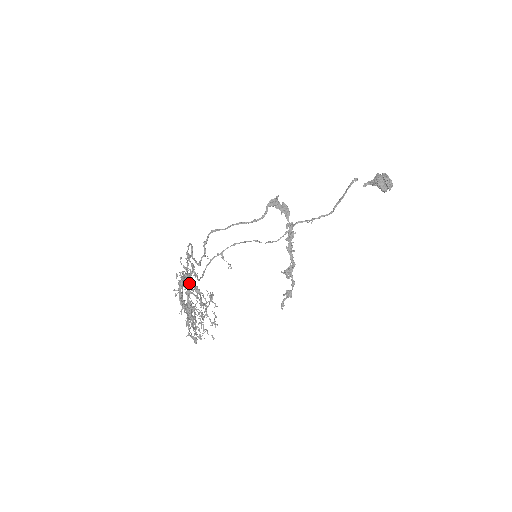
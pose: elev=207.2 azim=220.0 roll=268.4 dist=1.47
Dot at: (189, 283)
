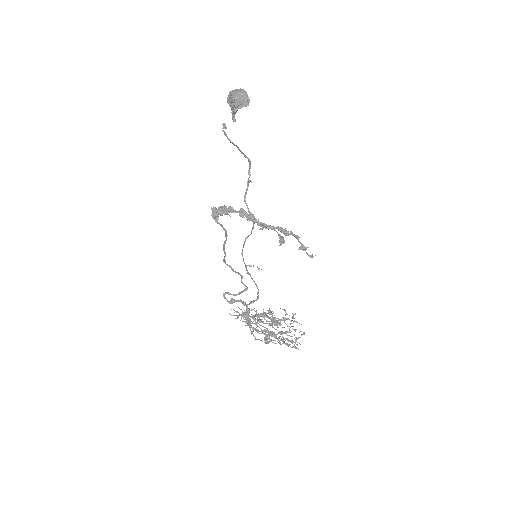
Dot at: (253, 316)
